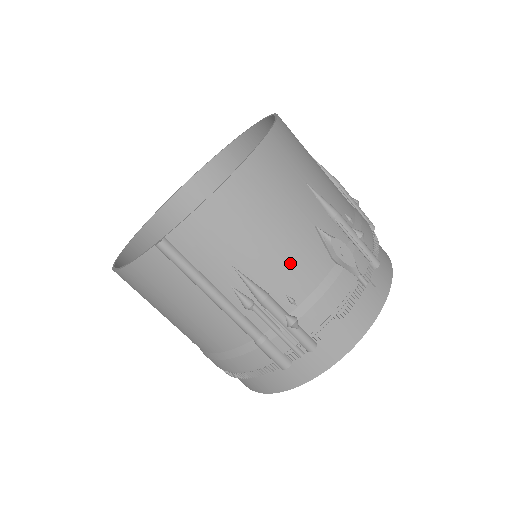
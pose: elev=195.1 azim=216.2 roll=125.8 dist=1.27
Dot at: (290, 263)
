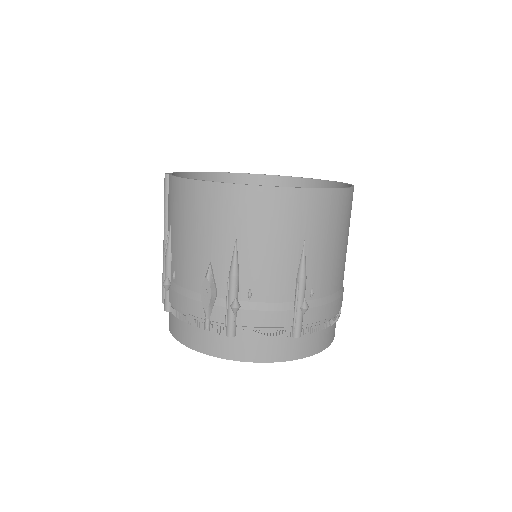
Dot at: (184, 258)
